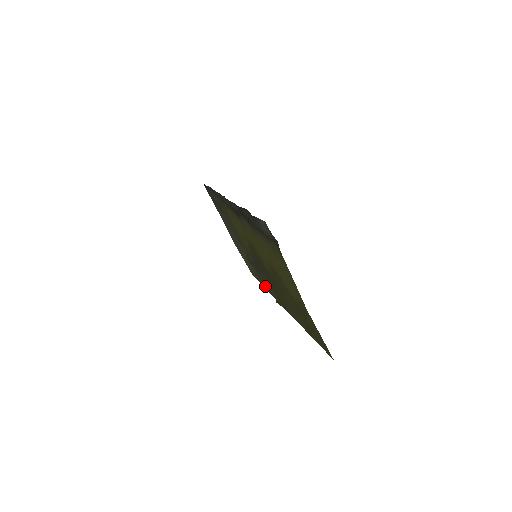
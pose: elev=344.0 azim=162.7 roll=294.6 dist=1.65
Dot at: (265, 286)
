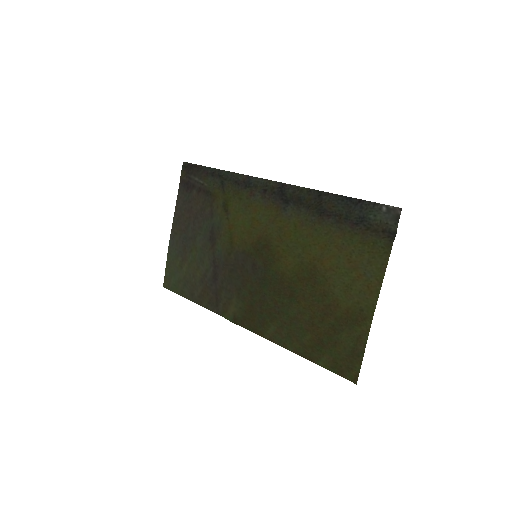
Dot at: (206, 300)
